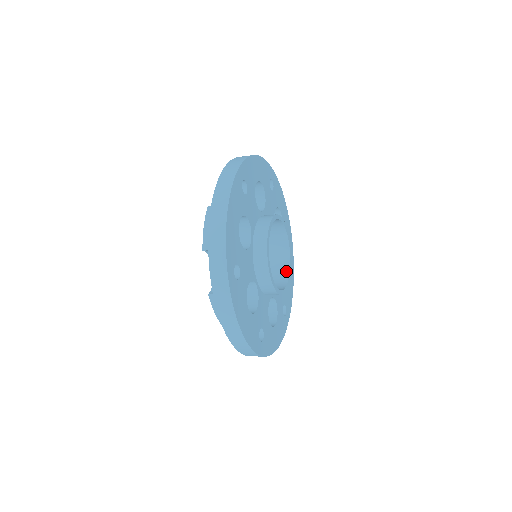
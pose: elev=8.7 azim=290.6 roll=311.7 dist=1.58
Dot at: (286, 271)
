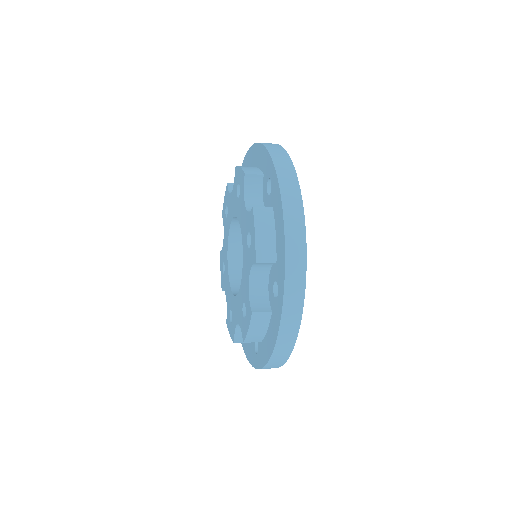
Dot at: occluded
